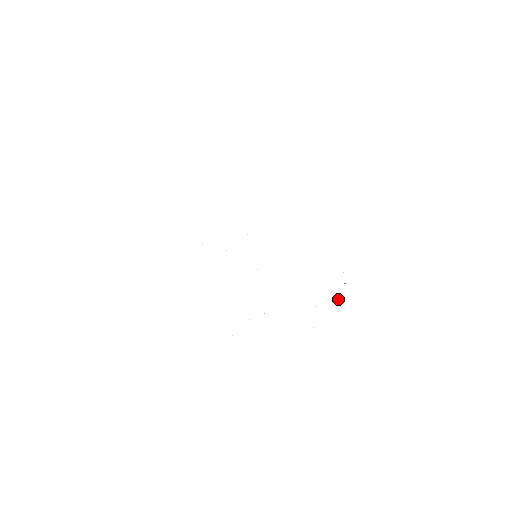
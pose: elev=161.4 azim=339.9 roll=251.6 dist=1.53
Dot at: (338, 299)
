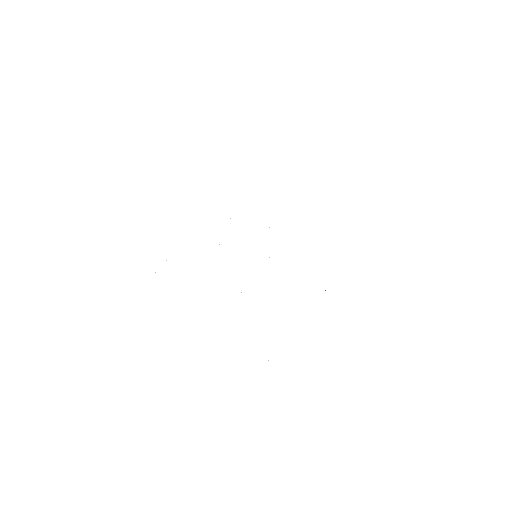
Dot at: occluded
